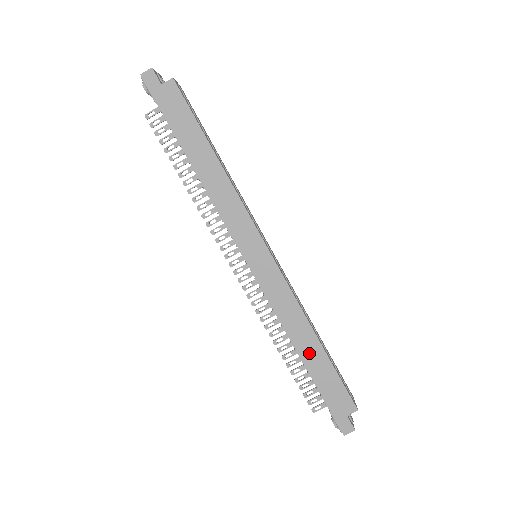
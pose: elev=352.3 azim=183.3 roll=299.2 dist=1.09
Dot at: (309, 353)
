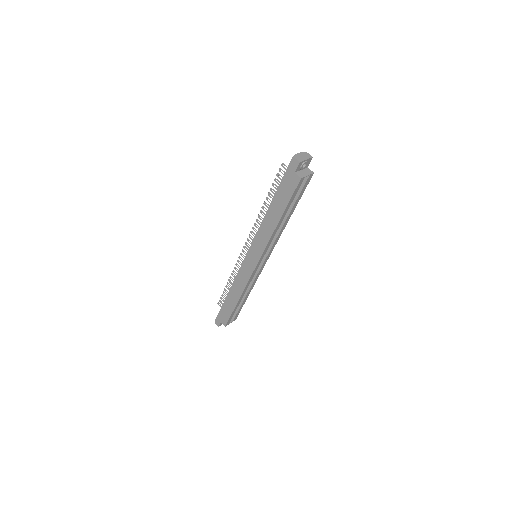
Dot at: (231, 298)
